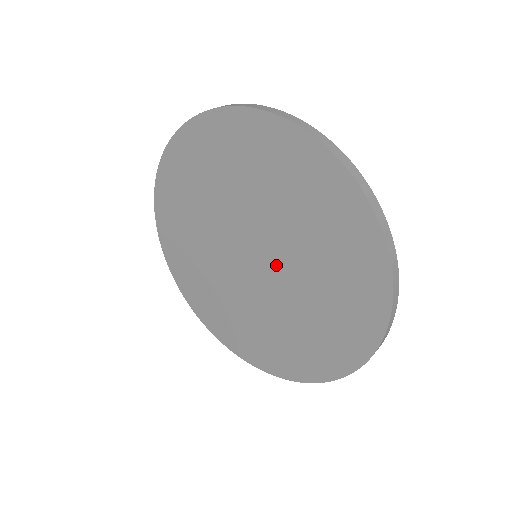
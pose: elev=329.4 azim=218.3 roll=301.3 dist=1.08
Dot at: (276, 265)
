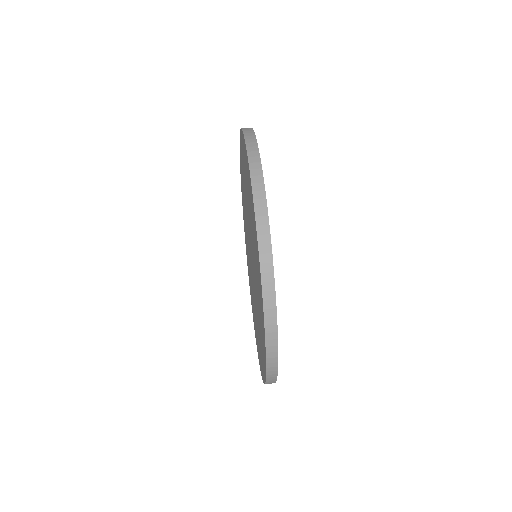
Dot at: occluded
